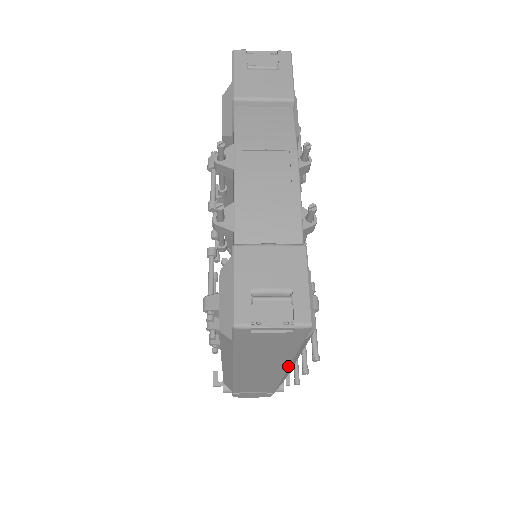
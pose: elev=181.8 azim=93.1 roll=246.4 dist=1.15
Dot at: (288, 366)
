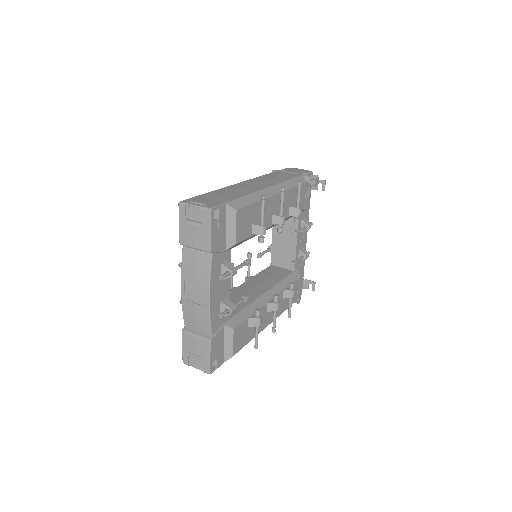
Dot at: occluded
